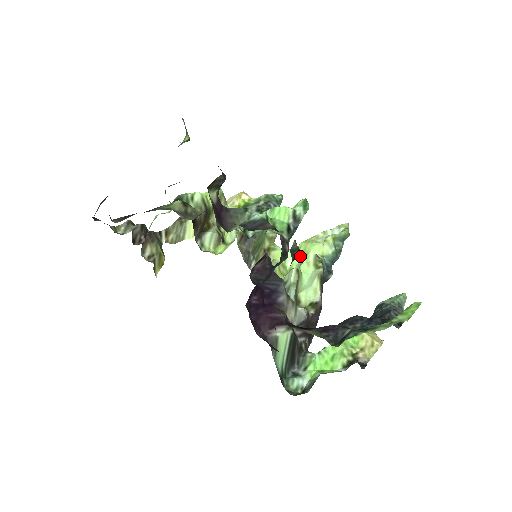
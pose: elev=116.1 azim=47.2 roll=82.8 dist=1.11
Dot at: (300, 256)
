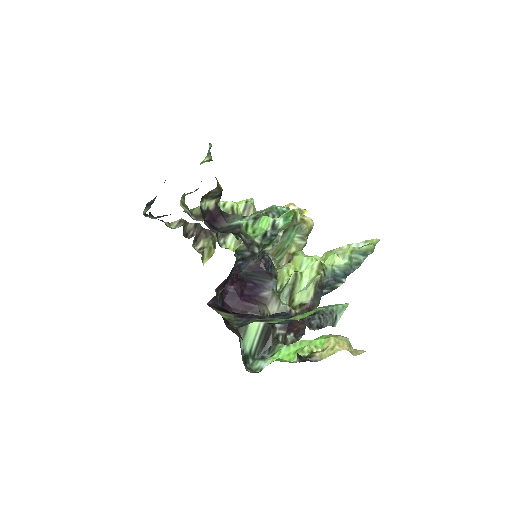
Dot at: occluded
